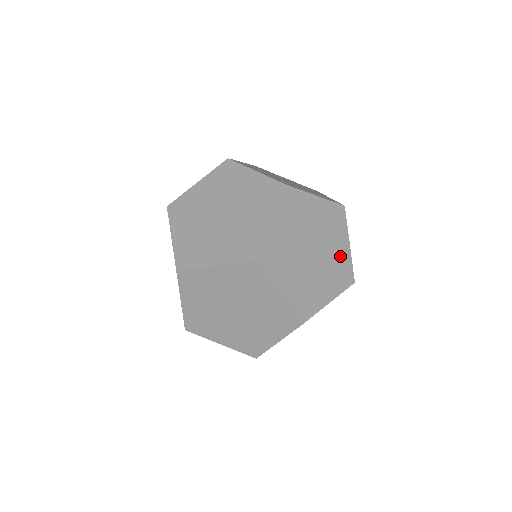
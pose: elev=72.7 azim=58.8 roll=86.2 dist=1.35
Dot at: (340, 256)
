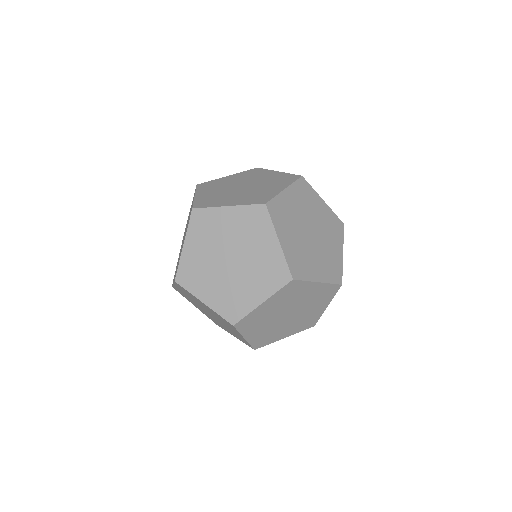
Dot at: (315, 293)
